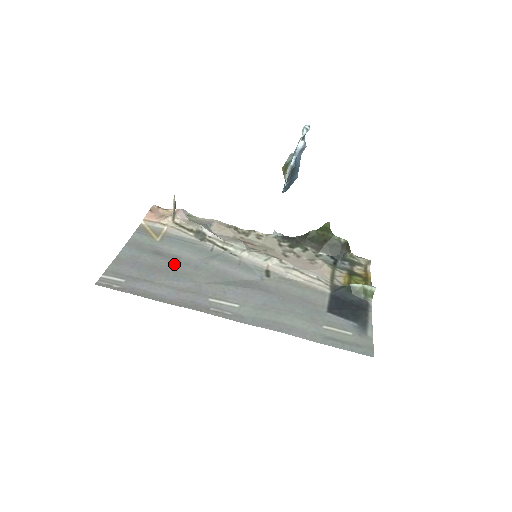
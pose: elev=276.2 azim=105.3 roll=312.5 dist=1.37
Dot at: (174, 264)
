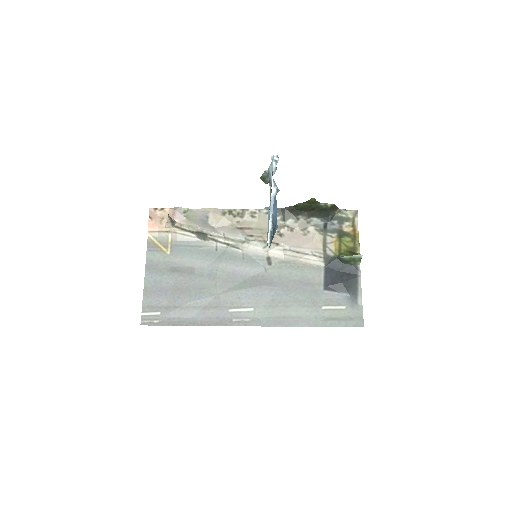
Dot at: (191, 279)
